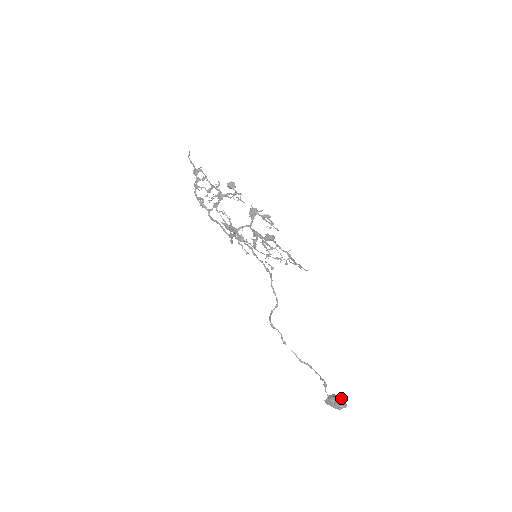
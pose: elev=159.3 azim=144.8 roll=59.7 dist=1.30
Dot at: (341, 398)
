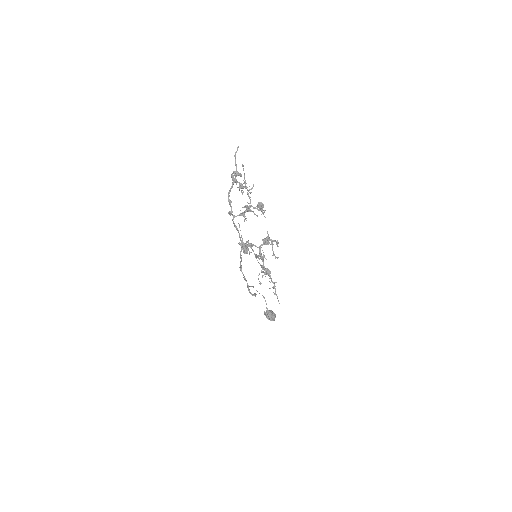
Dot at: (274, 316)
